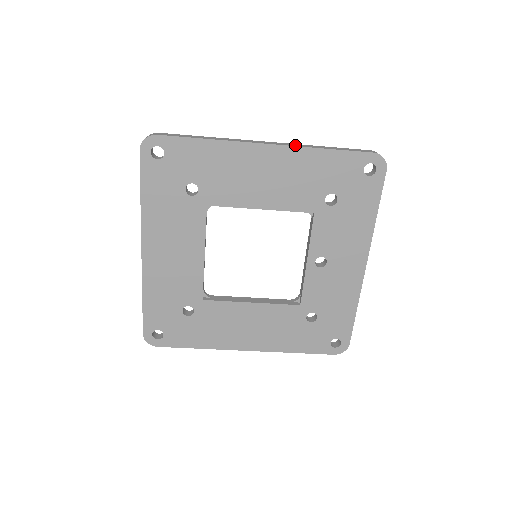
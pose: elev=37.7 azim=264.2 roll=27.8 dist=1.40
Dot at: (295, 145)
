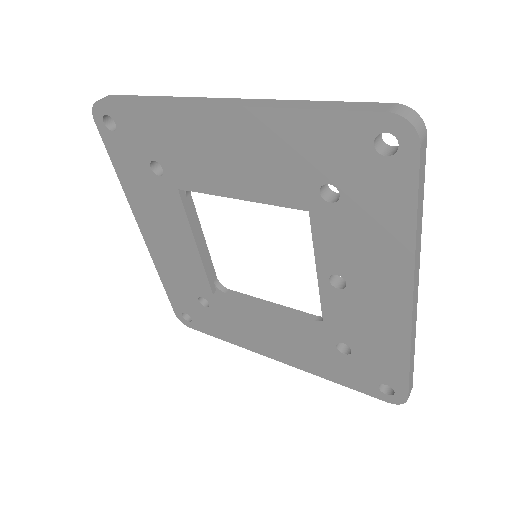
Dot at: (255, 104)
